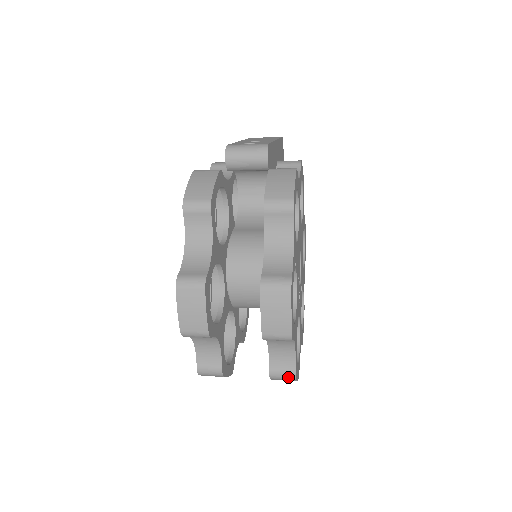
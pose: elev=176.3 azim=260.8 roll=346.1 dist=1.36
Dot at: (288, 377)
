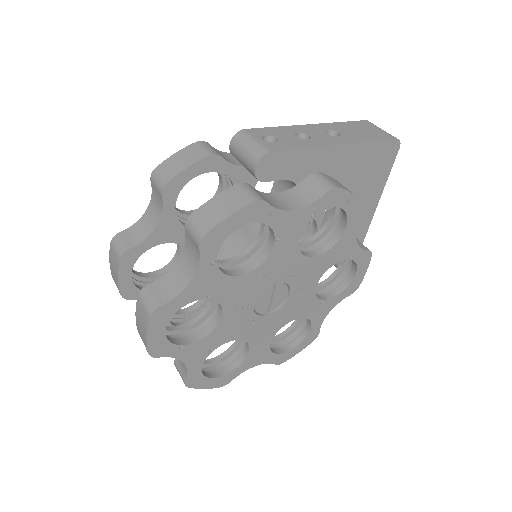
Dot at: (182, 379)
